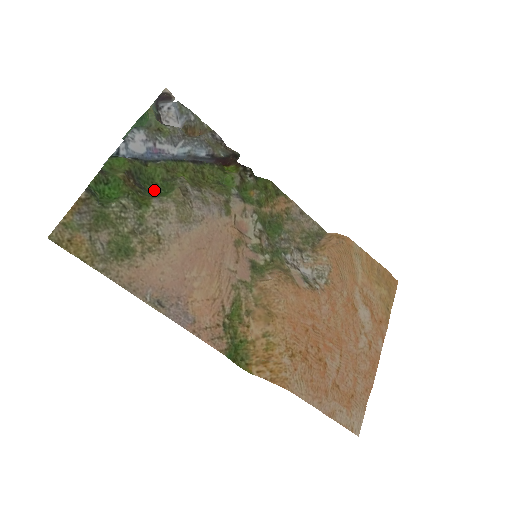
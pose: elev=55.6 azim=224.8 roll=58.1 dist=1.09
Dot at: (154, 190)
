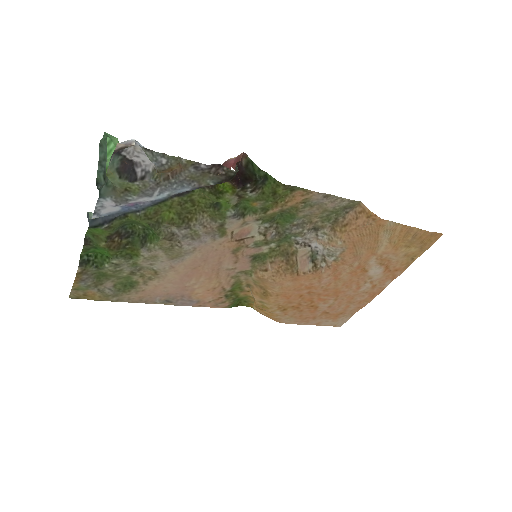
Dot at: (142, 229)
